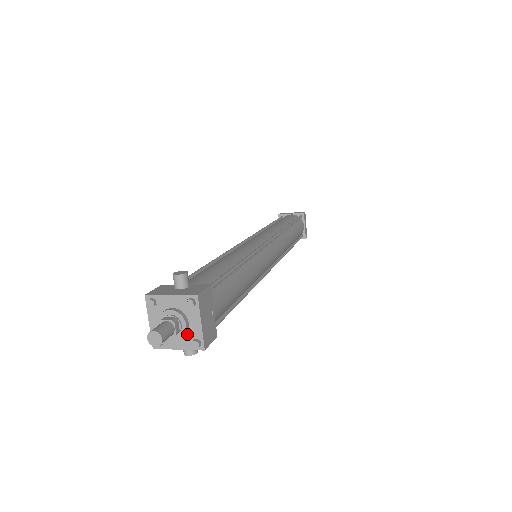
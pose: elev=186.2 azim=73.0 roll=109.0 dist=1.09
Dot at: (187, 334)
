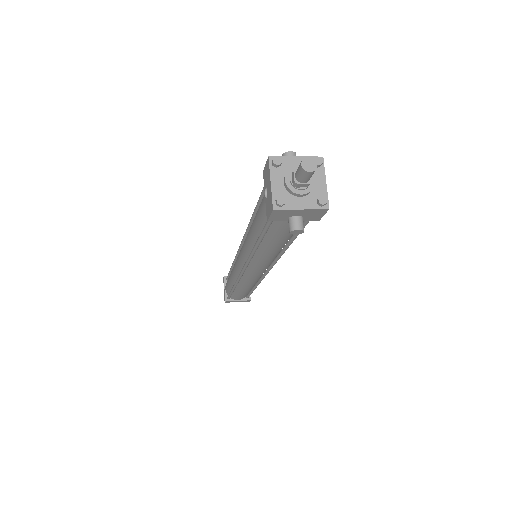
Dot at: (311, 193)
